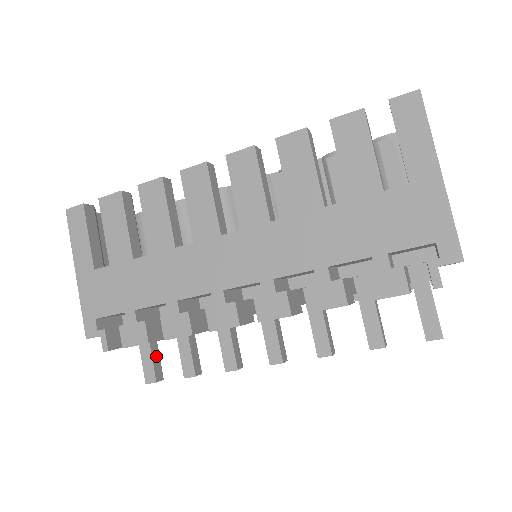
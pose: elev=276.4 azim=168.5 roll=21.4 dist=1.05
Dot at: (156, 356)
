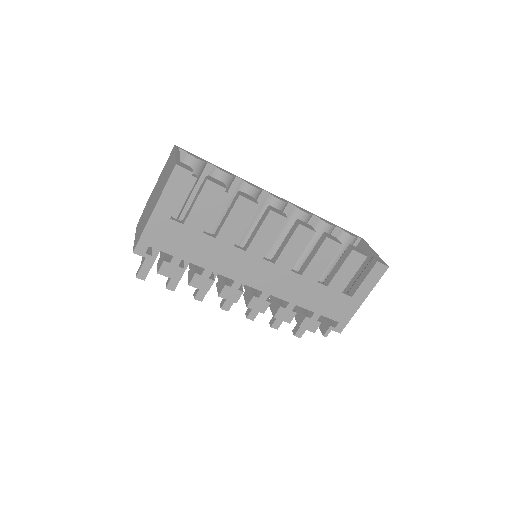
Dot at: (152, 264)
